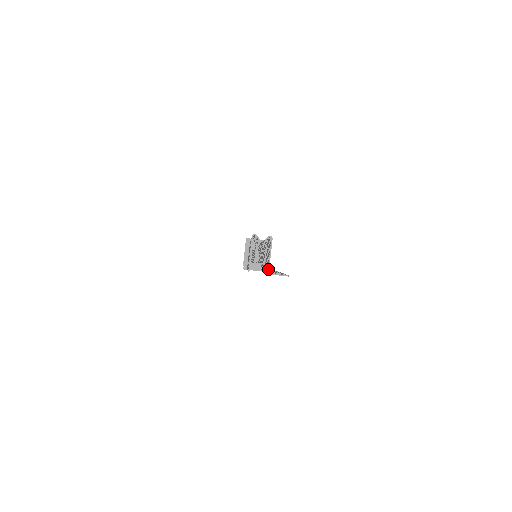
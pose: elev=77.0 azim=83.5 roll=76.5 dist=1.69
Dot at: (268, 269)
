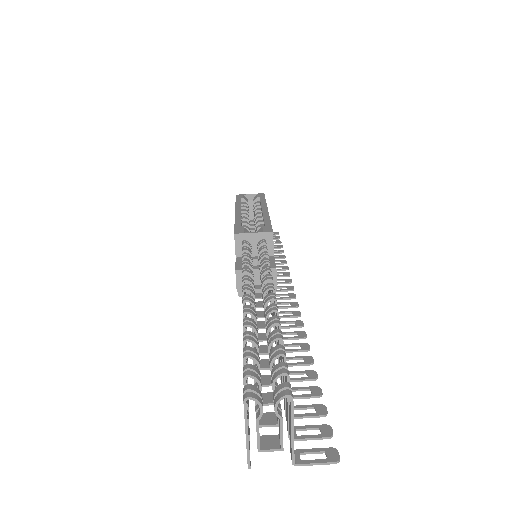
Dot at: (292, 457)
